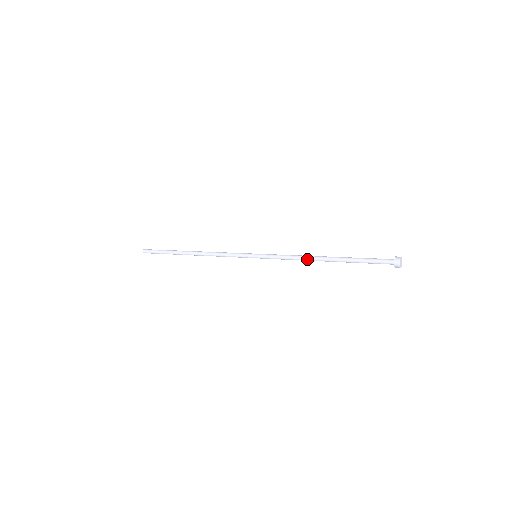
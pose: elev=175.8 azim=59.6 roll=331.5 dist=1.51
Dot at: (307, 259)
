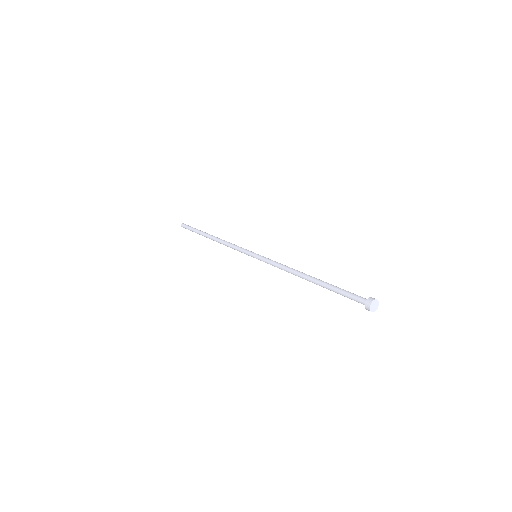
Dot at: (293, 274)
